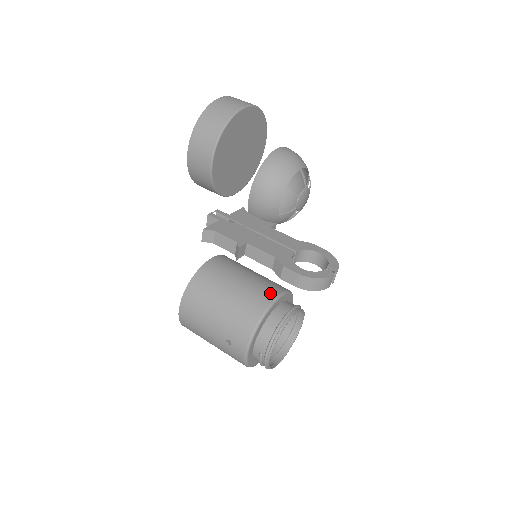
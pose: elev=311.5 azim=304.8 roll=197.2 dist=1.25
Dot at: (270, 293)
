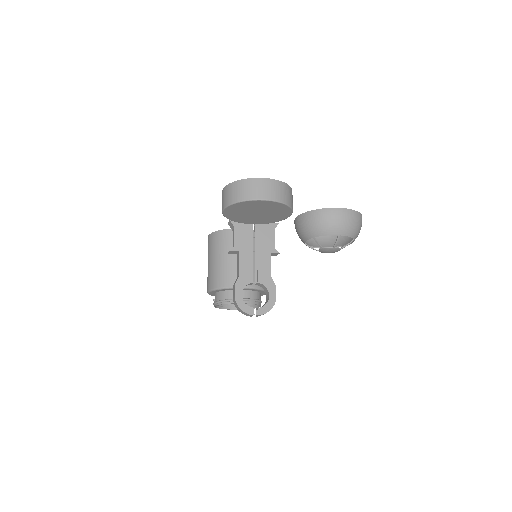
Dot at: occluded
